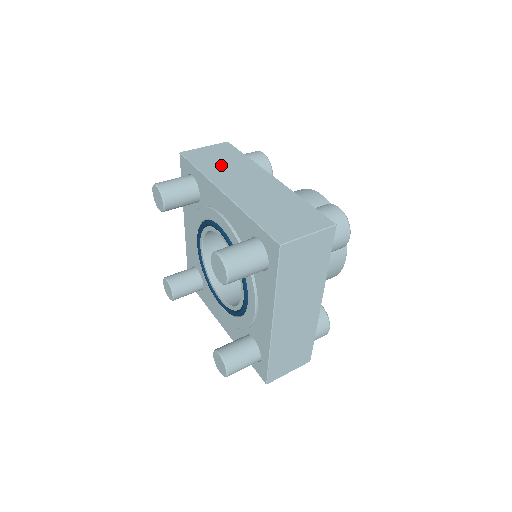
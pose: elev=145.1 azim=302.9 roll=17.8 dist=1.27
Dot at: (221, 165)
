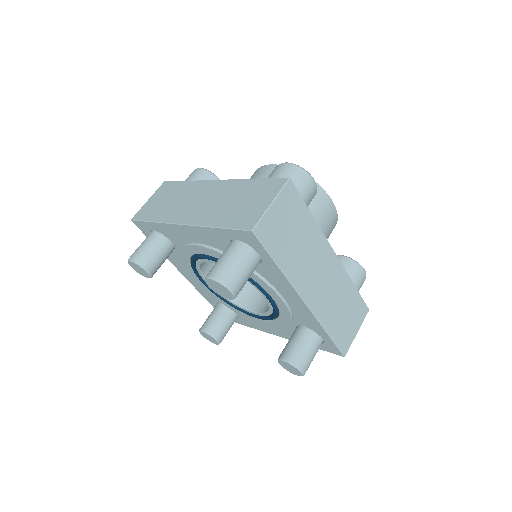
Dot at: (169, 204)
